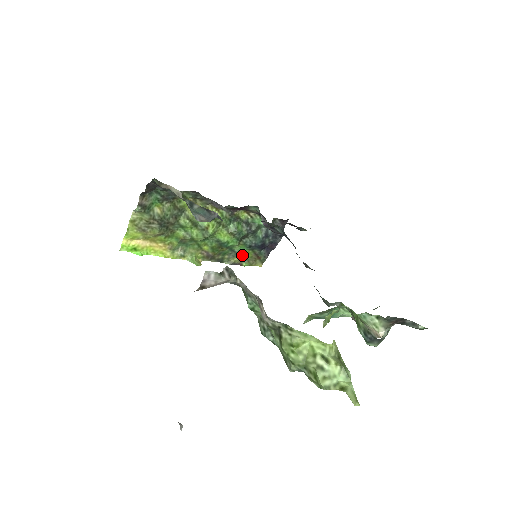
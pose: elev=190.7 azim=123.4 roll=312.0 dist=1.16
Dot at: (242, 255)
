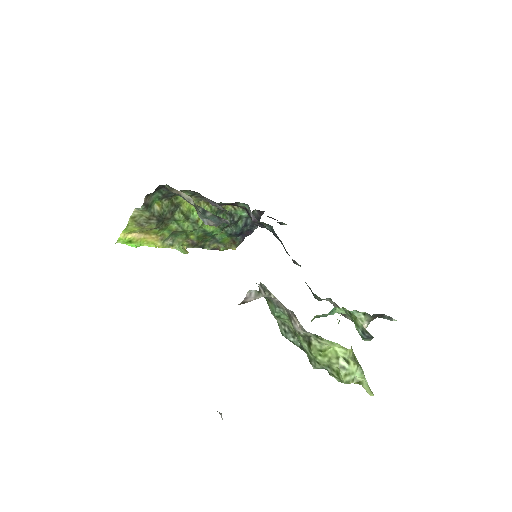
Dot at: (221, 241)
